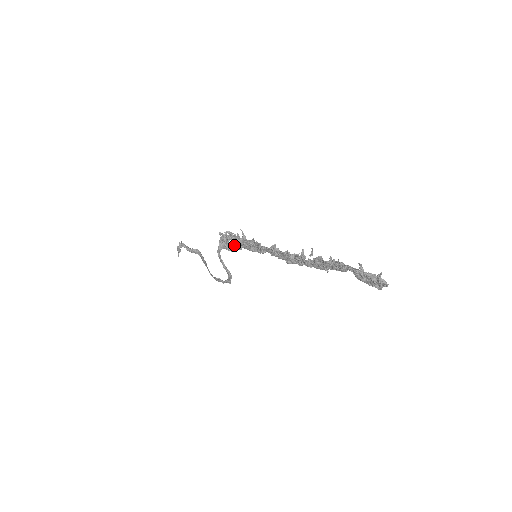
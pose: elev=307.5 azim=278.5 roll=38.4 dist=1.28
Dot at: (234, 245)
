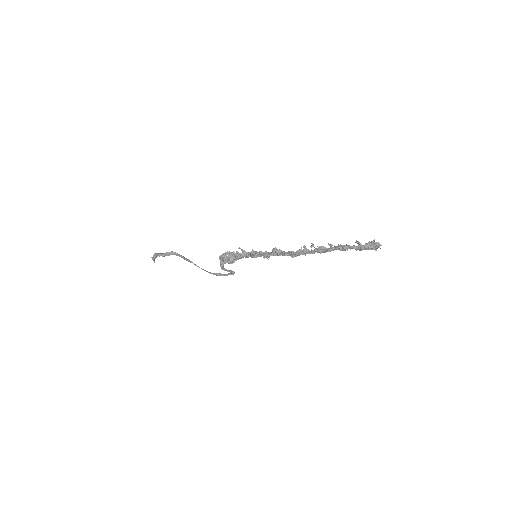
Dot at: (235, 258)
